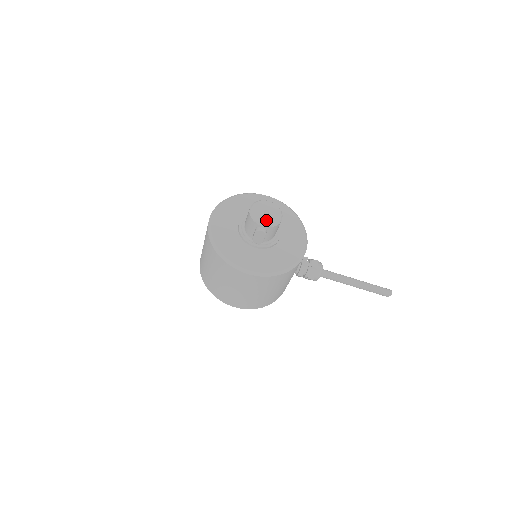
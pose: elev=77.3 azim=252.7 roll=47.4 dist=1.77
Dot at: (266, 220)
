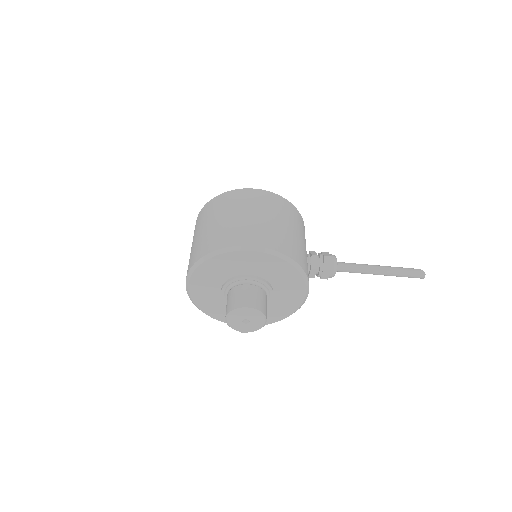
Dot at: (247, 328)
